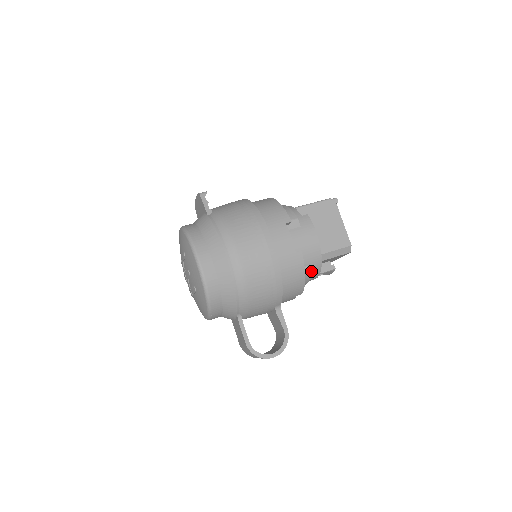
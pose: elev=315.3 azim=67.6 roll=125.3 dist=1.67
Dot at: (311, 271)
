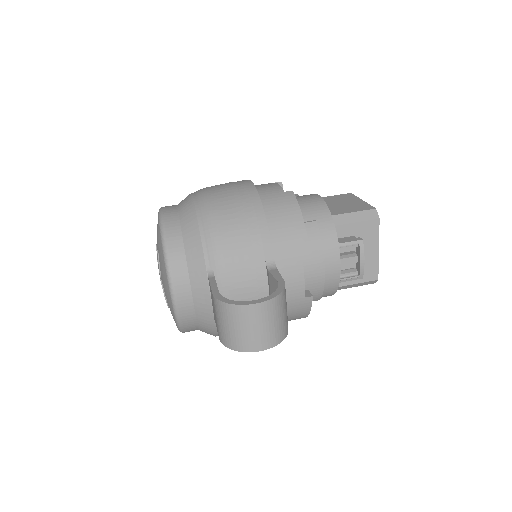
Dot at: (321, 234)
